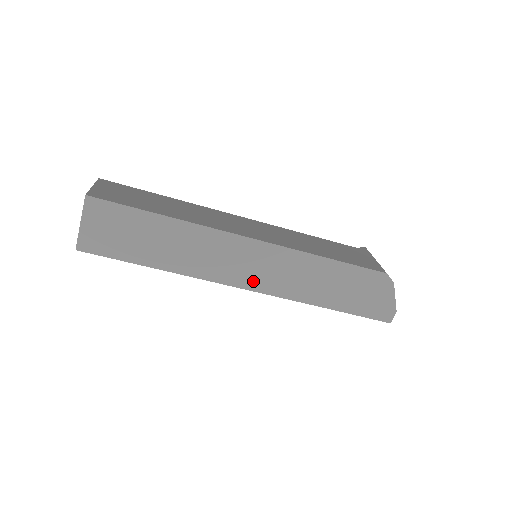
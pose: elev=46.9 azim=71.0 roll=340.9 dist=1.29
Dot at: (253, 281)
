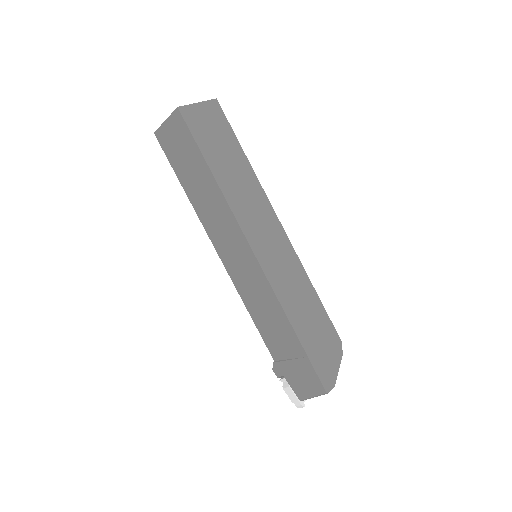
Dot at: (263, 253)
